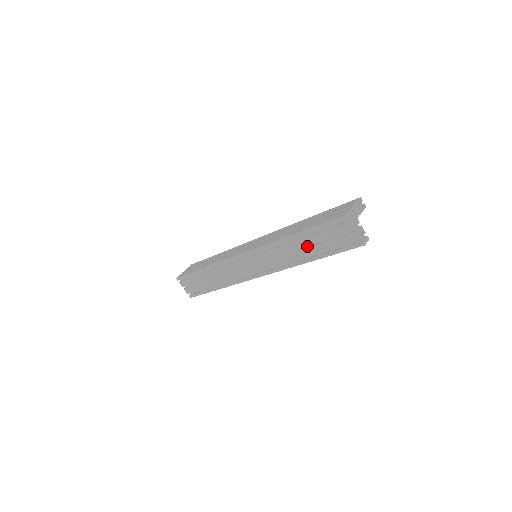
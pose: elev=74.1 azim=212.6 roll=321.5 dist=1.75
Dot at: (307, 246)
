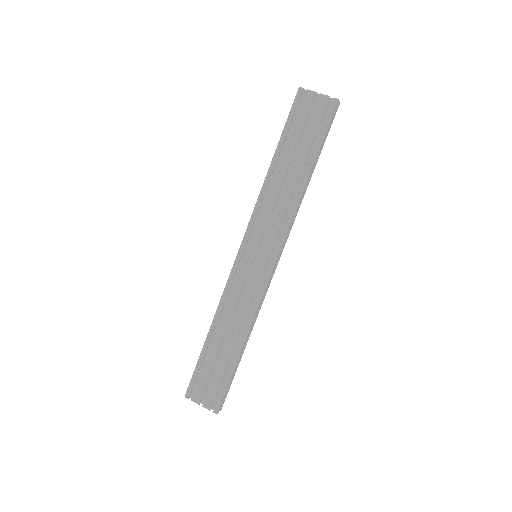
Dot at: (292, 168)
